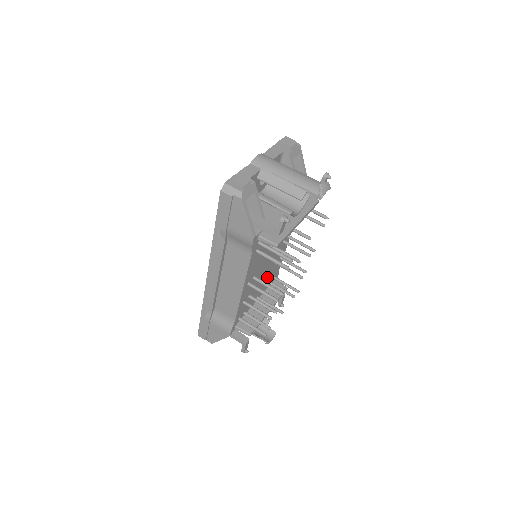
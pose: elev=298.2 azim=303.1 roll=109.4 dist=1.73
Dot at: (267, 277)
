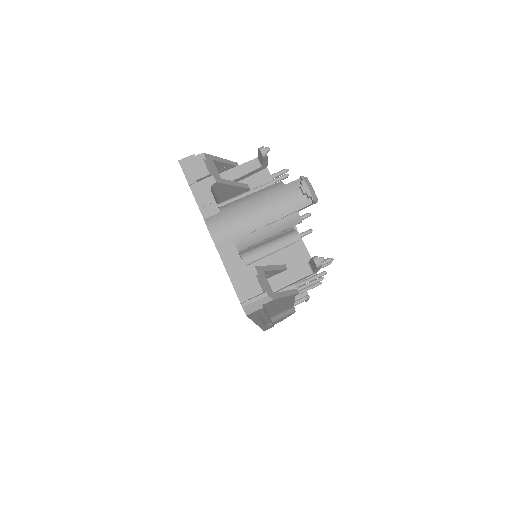
Dot at: occluded
